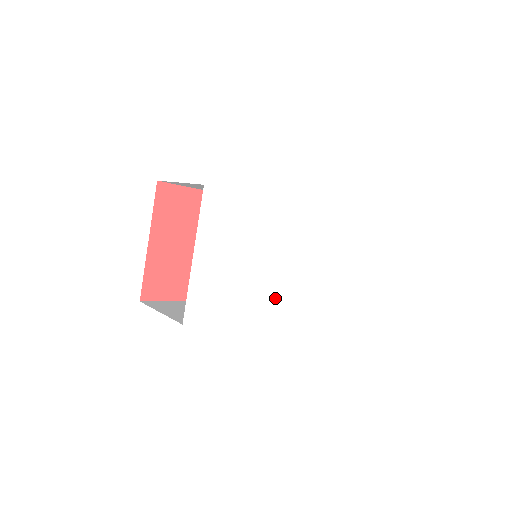
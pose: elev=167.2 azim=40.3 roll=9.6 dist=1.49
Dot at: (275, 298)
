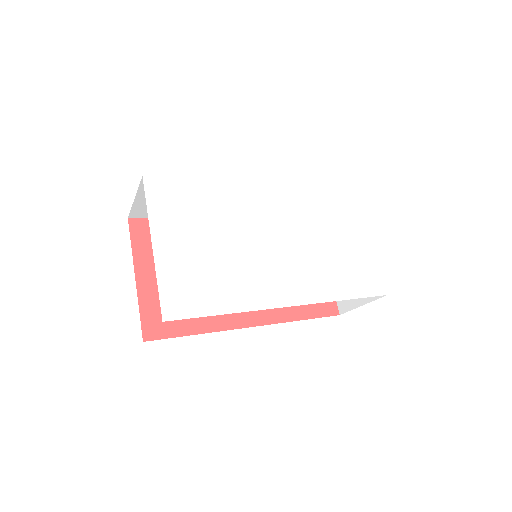
Dot at: (282, 280)
